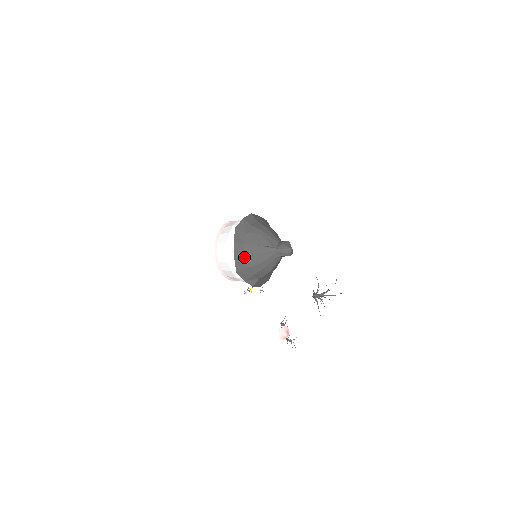
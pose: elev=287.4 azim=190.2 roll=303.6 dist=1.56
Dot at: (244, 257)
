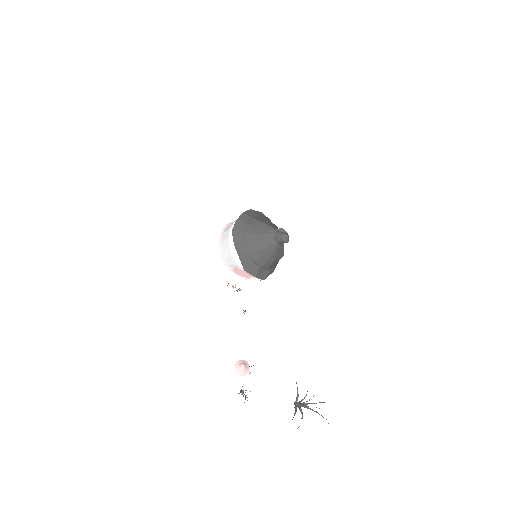
Dot at: (245, 224)
